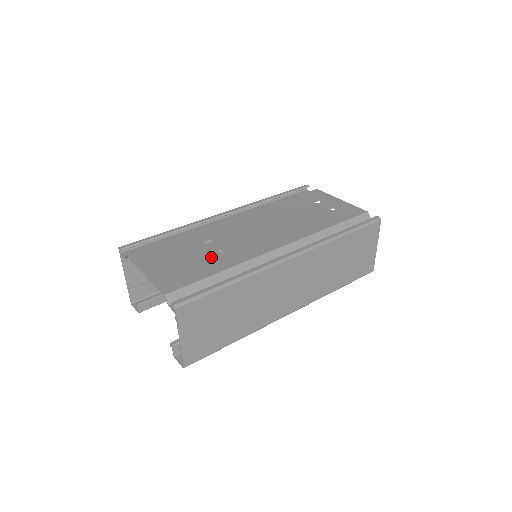
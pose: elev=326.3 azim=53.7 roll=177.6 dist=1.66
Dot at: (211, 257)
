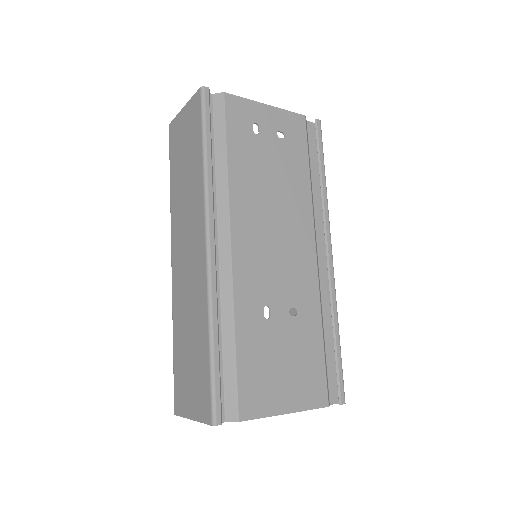
Dot at: (297, 328)
